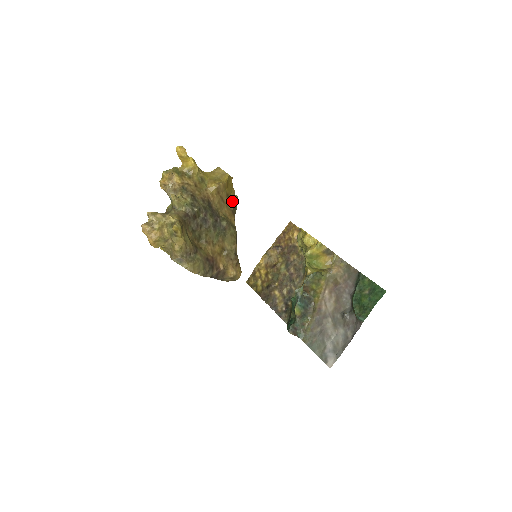
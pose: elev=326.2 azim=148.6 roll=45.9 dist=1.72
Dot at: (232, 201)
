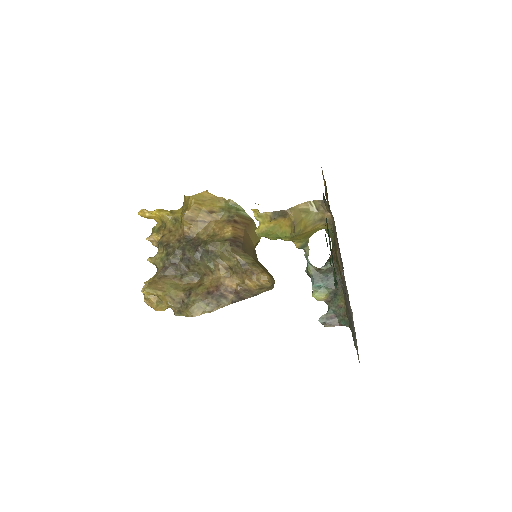
Dot at: (222, 211)
